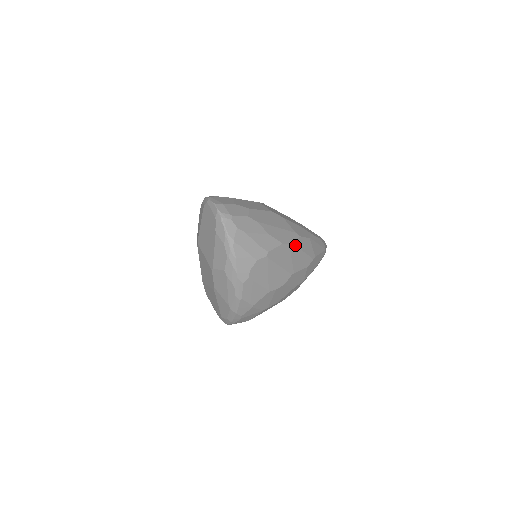
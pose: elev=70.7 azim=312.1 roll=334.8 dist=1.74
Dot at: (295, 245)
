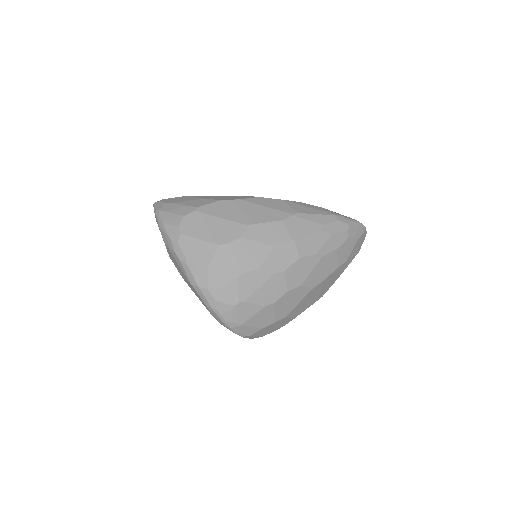
Dot at: (246, 201)
